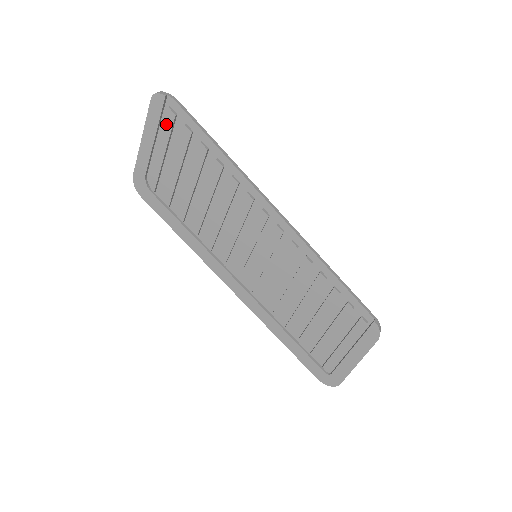
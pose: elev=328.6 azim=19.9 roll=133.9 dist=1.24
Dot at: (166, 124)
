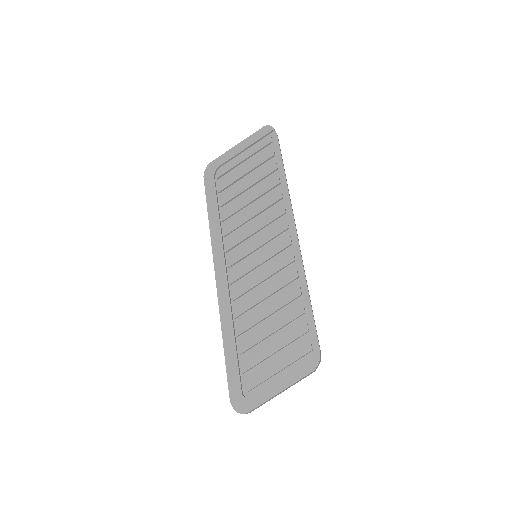
Dot at: (261, 143)
